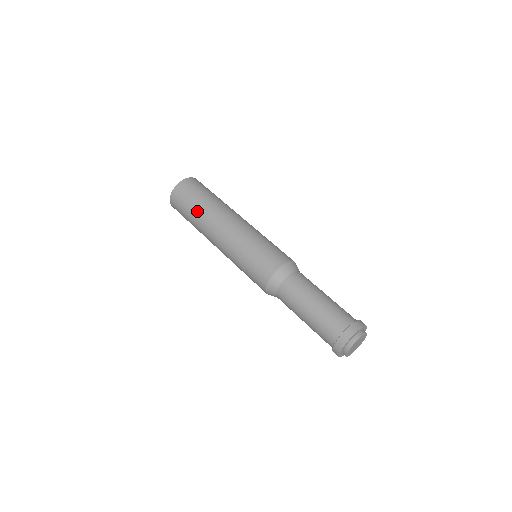
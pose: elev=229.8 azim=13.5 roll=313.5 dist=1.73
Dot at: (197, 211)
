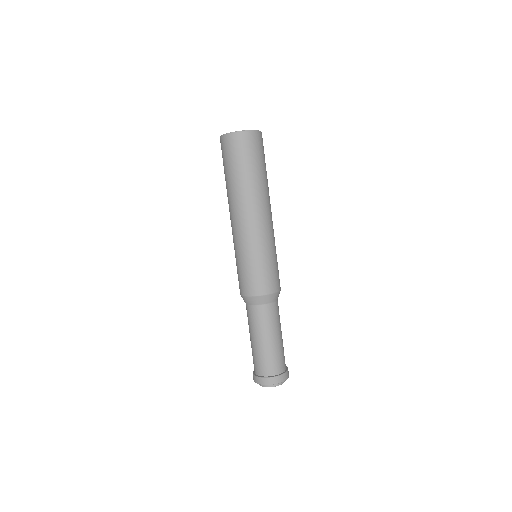
Dot at: (250, 177)
